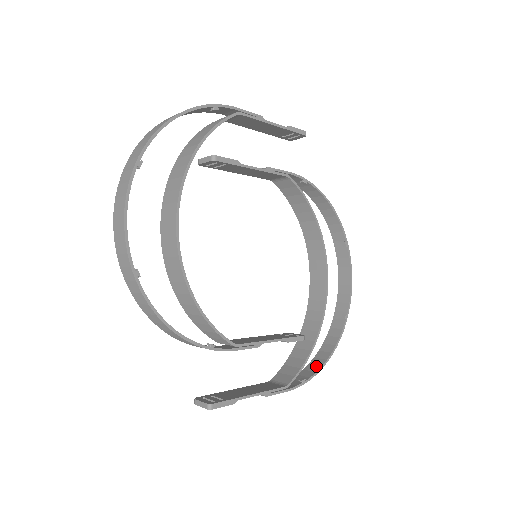
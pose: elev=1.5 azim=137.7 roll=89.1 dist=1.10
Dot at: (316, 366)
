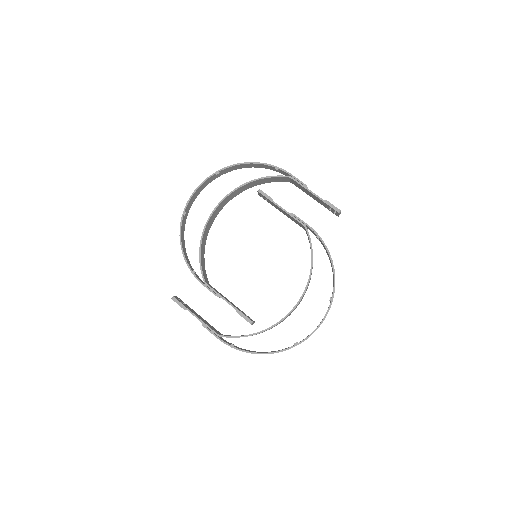
Dot at: (251, 351)
